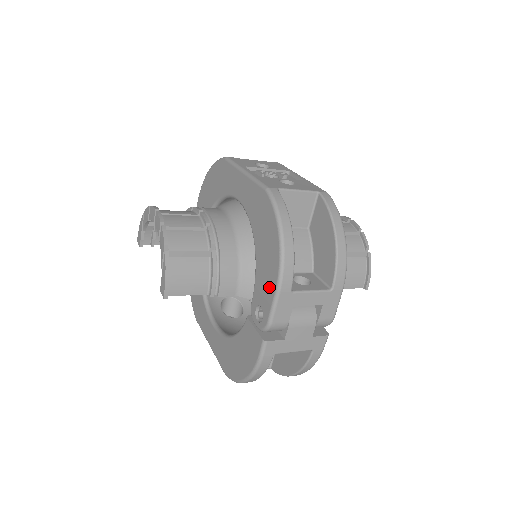
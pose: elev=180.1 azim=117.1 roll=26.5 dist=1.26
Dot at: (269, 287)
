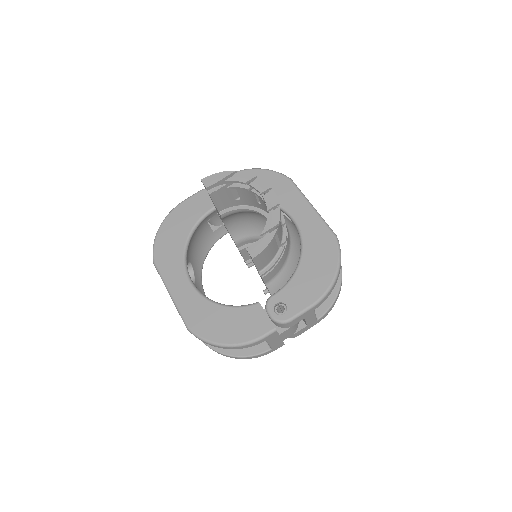
Dot at: (306, 298)
